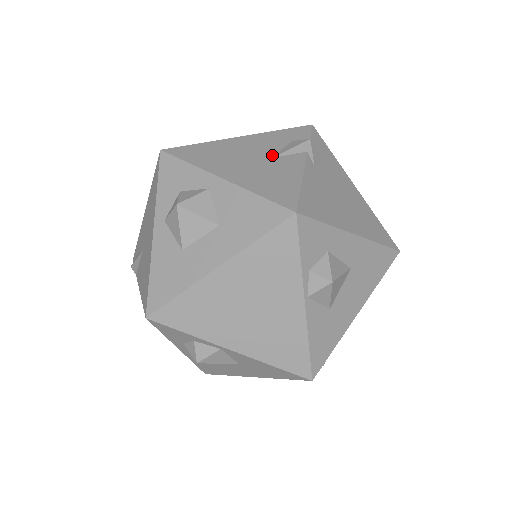
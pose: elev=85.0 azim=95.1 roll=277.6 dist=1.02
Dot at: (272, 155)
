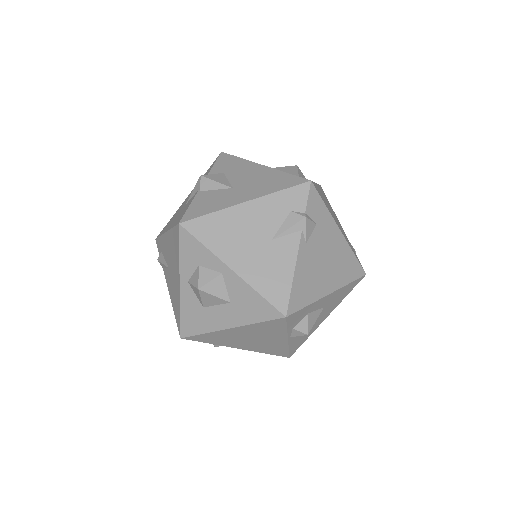
Dot at: (272, 235)
